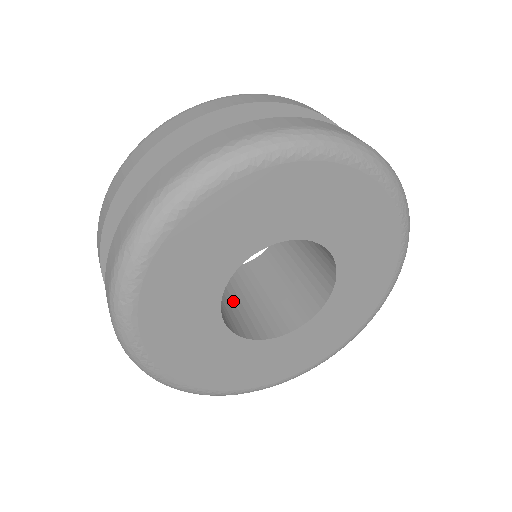
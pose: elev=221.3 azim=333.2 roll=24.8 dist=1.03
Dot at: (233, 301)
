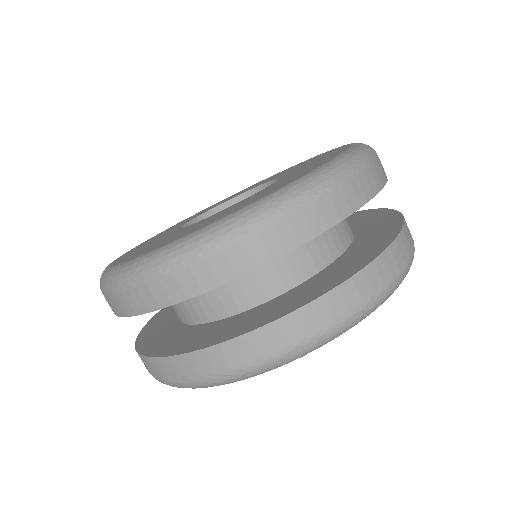
Dot at: occluded
